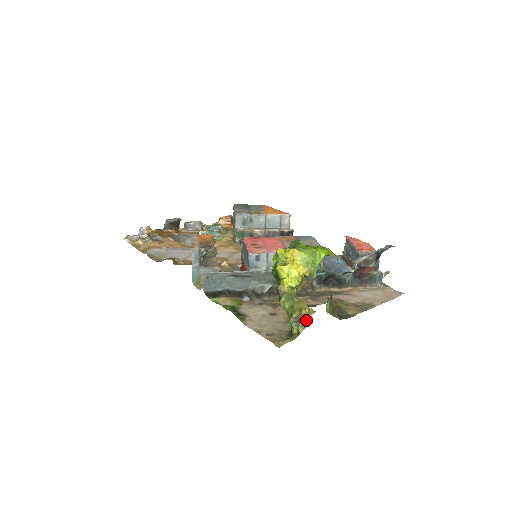
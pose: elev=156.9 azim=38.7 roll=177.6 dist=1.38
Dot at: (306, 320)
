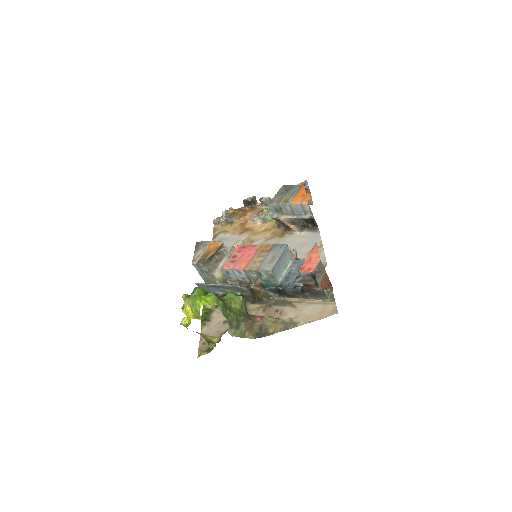
Dot at: (214, 342)
